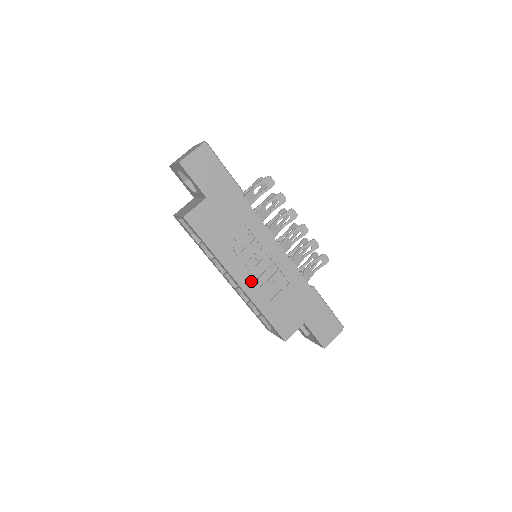
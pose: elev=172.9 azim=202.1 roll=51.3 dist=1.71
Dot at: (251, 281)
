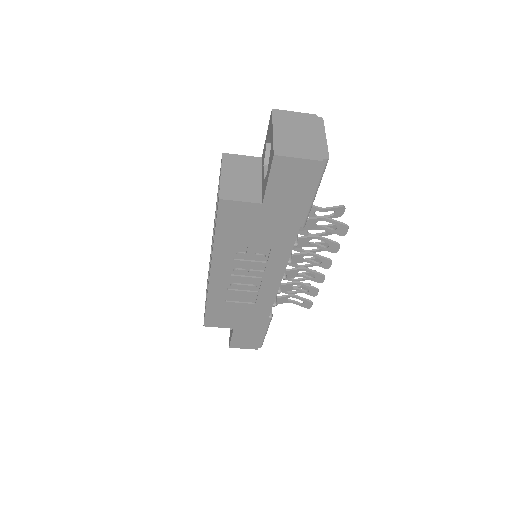
Dot at: (224, 281)
